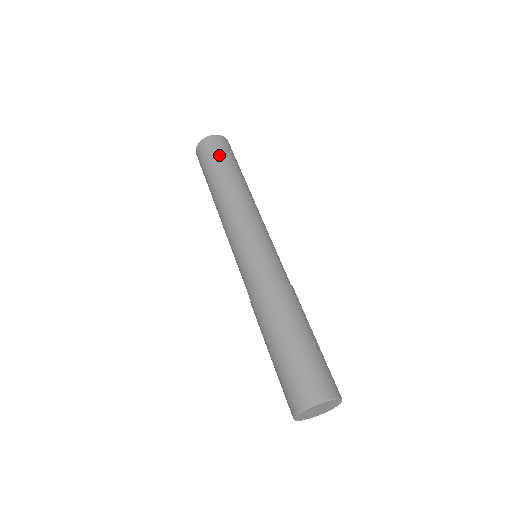
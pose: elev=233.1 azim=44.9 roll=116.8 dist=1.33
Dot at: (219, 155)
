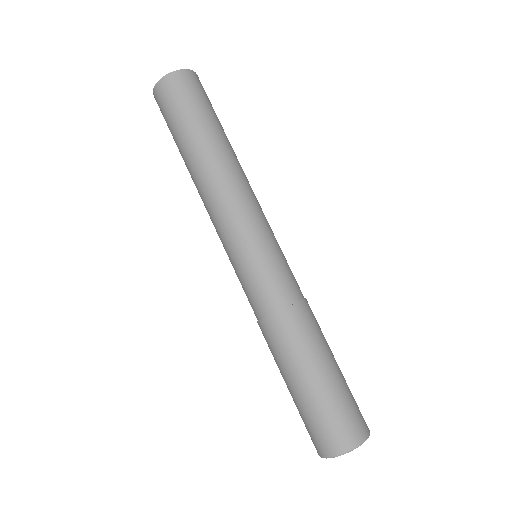
Dot at: (186, 109)
